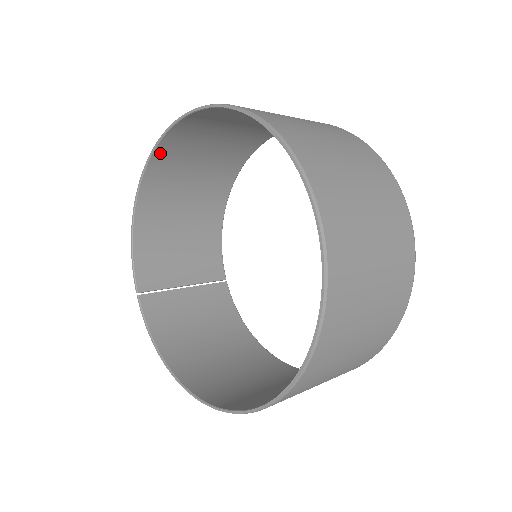
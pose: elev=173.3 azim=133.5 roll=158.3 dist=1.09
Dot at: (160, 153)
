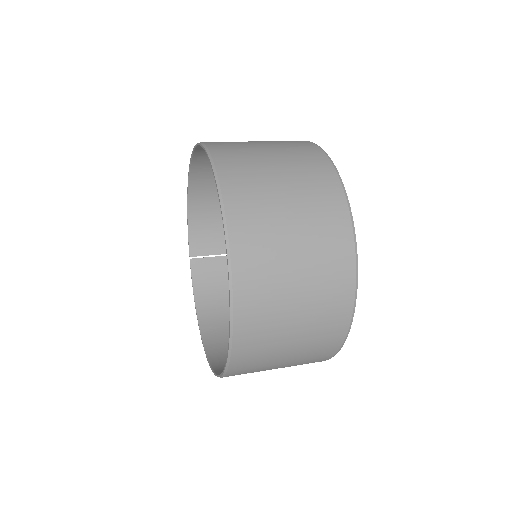
Dot at: (198, 160)
